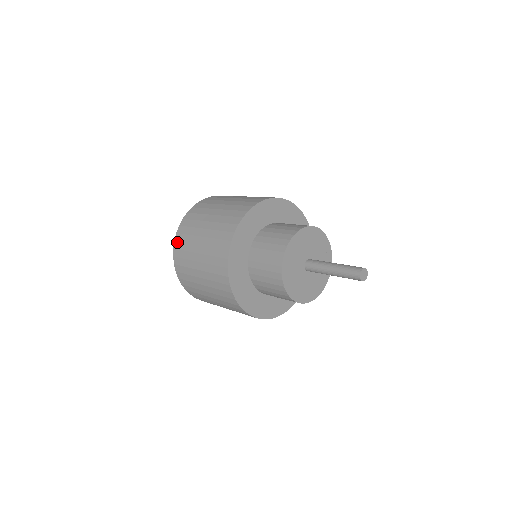
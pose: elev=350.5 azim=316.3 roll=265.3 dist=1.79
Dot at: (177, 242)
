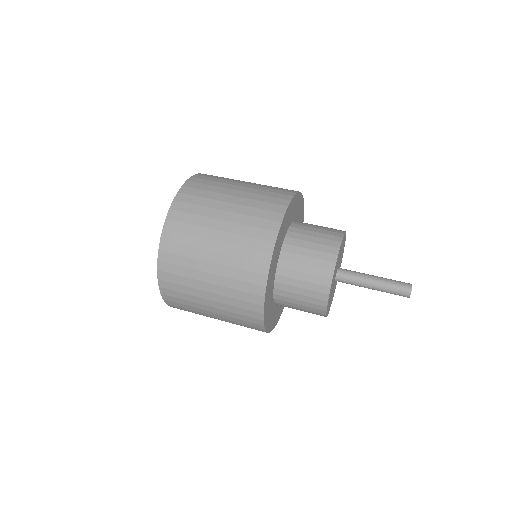
Dot at: (163, 273)
